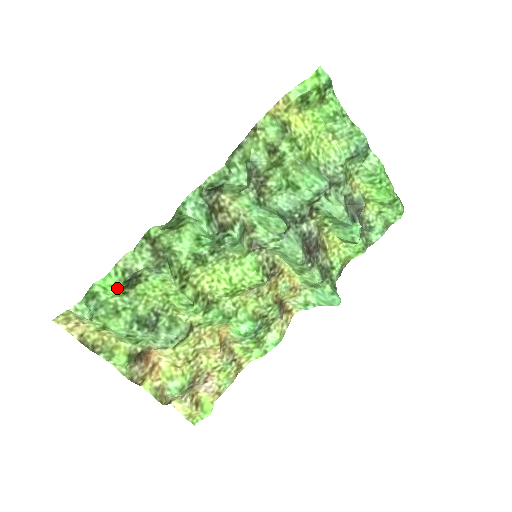
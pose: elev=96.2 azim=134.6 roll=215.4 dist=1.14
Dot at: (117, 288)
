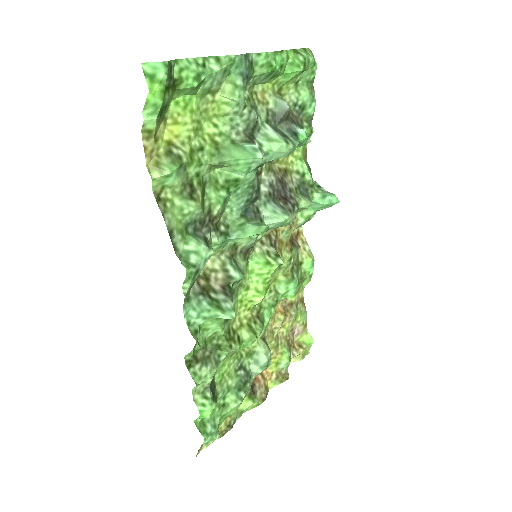
Dot at: occluded
